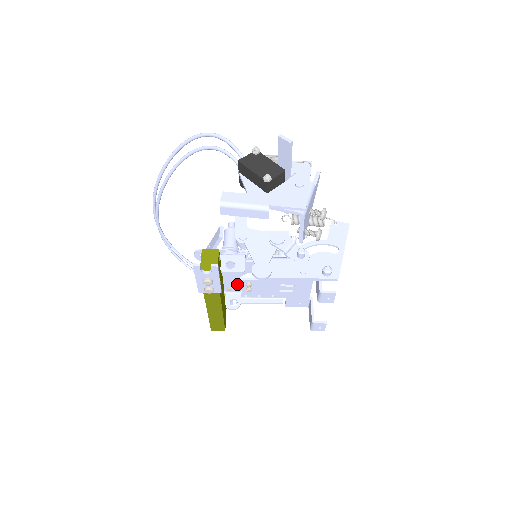
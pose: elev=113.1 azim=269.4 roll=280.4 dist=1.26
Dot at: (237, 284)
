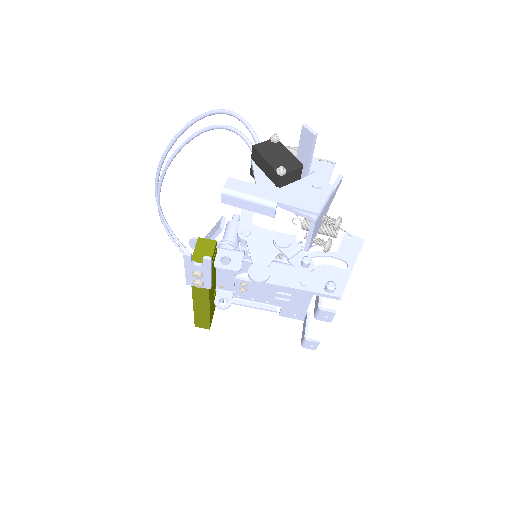
Dot at: (231, 282)
